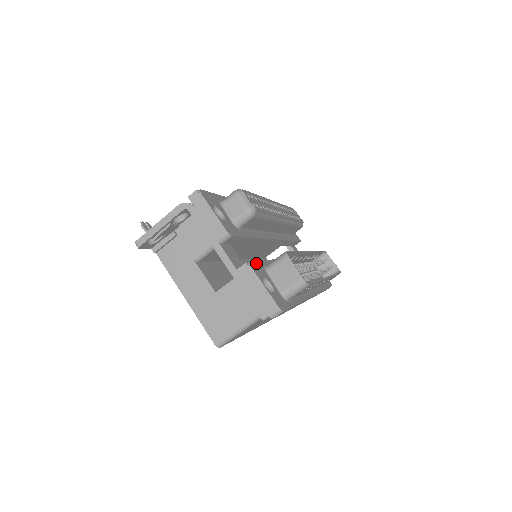
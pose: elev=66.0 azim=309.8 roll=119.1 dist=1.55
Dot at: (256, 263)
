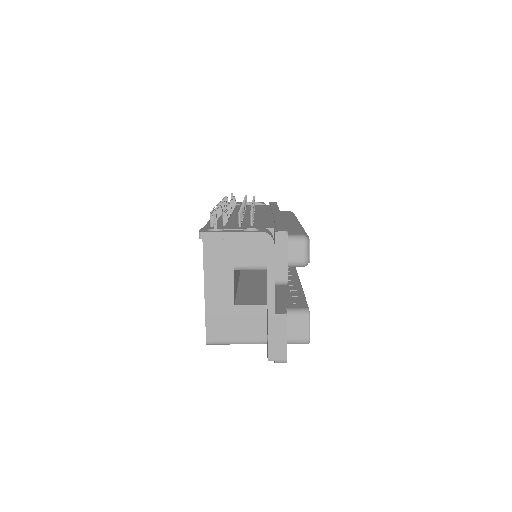
Dot at: occluded
